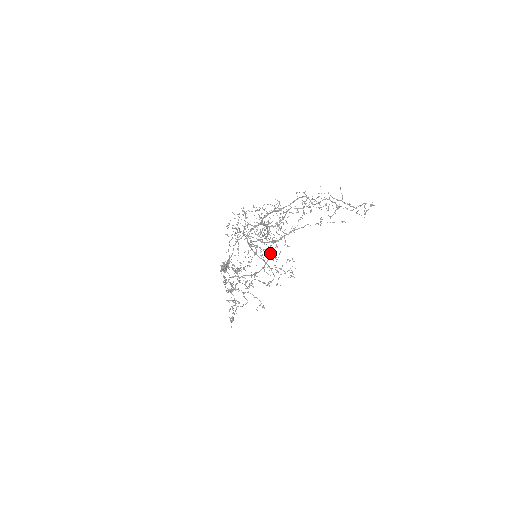
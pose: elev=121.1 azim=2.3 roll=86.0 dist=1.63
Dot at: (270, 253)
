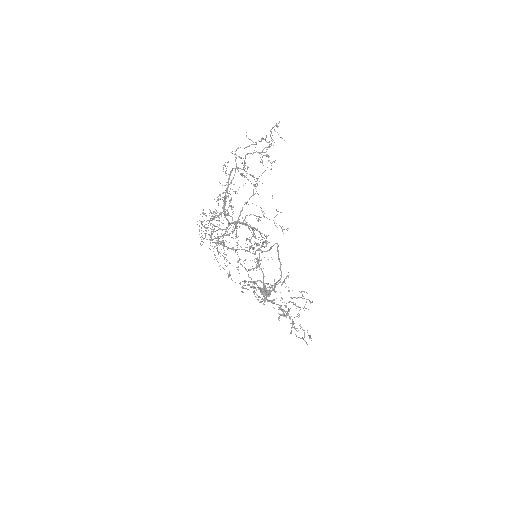
Dot at: (246, 240)
